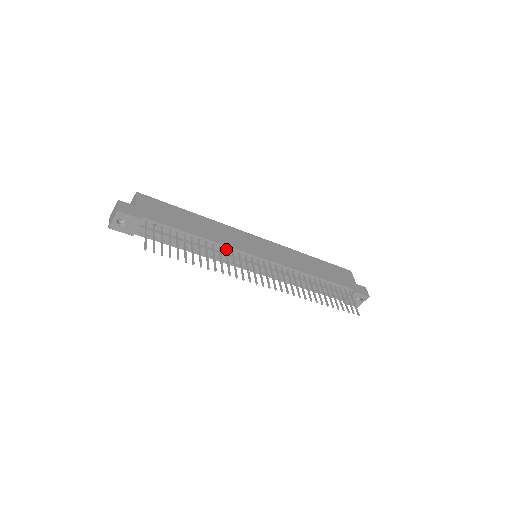
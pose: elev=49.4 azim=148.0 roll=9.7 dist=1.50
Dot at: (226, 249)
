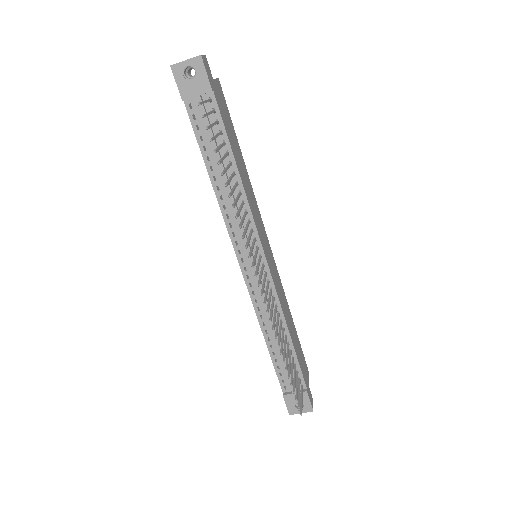
Dot at: (247, 211)
